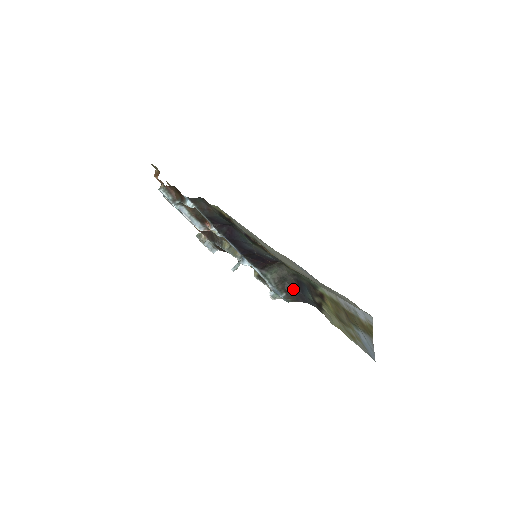
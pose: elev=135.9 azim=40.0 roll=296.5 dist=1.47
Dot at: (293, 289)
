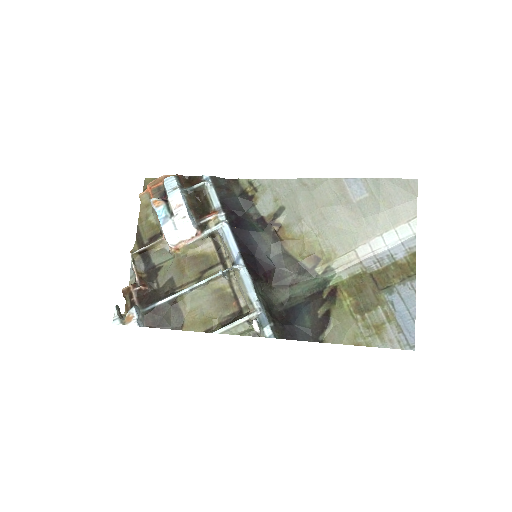
Dot at: (281, 321)
